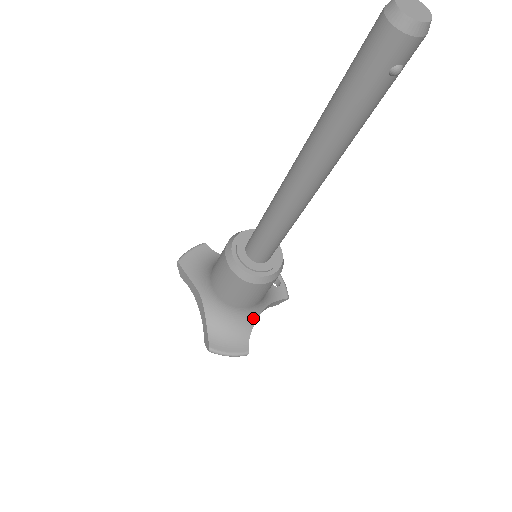
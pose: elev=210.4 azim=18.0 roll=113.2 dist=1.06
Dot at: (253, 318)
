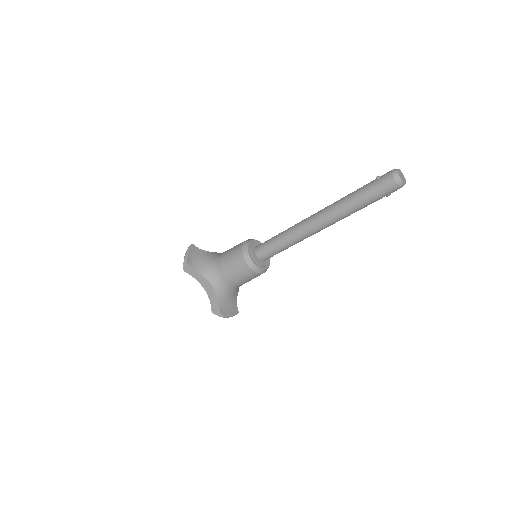
Dot at: (238, 290)
